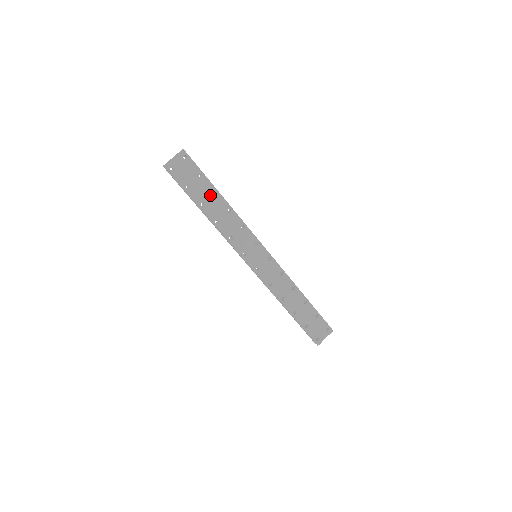
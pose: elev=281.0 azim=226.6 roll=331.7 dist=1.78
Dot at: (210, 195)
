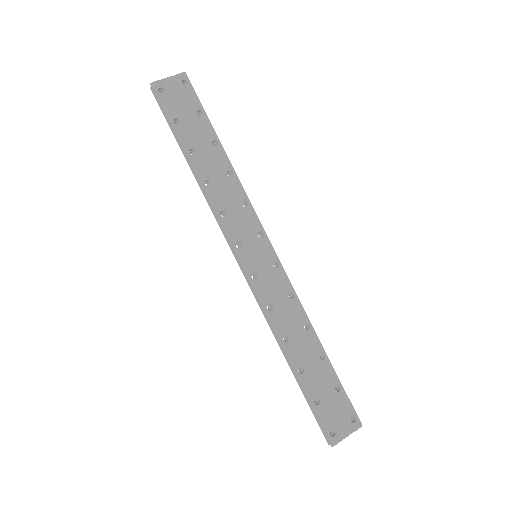
Dot at: (207, 143)
